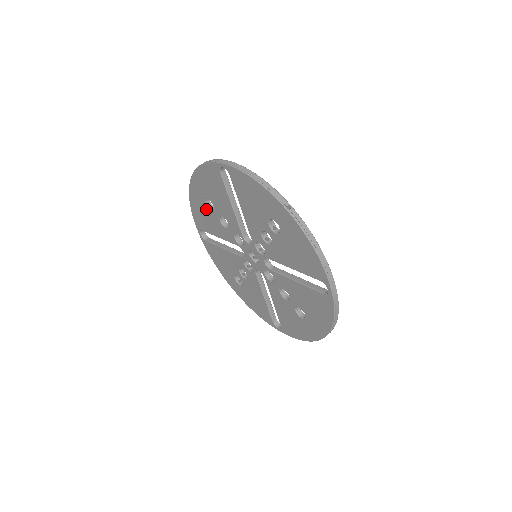
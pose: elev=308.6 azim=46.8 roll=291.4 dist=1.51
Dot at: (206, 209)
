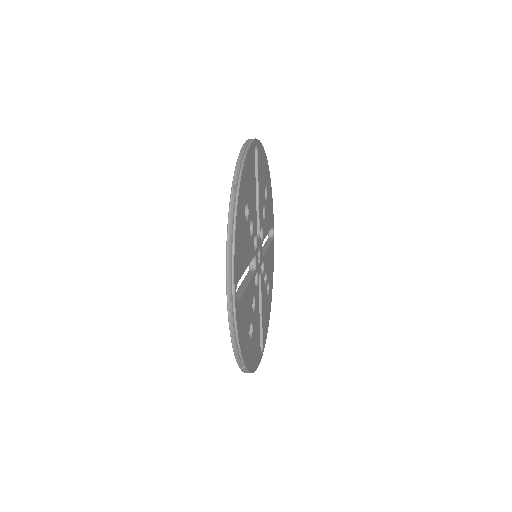
Dot at: occluded
